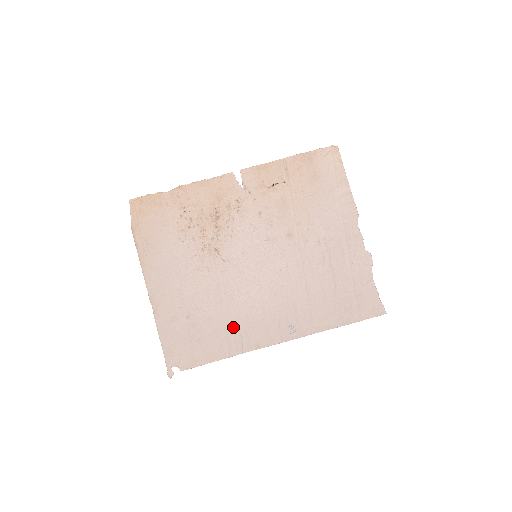
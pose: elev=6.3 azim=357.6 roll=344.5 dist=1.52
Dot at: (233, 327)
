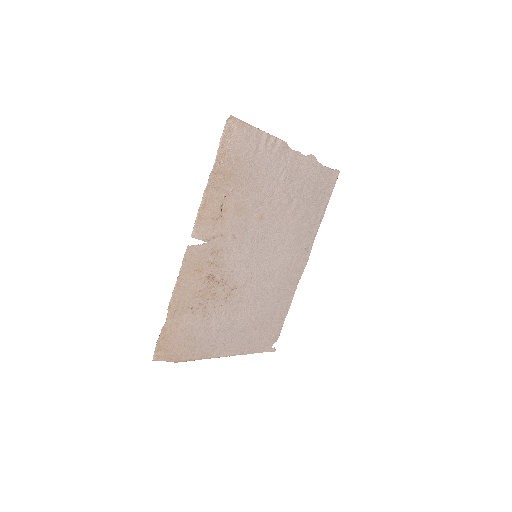
Dot at: (280, 295)
